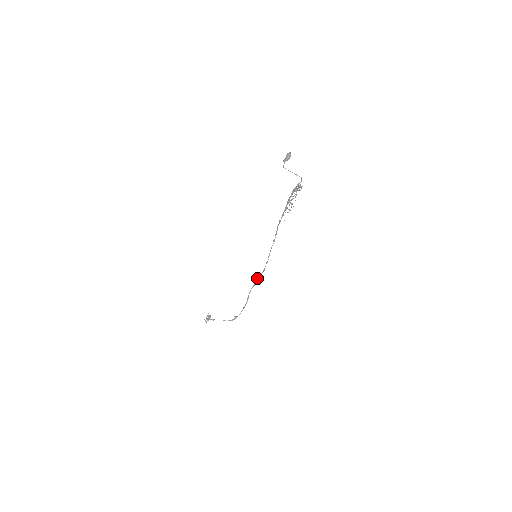
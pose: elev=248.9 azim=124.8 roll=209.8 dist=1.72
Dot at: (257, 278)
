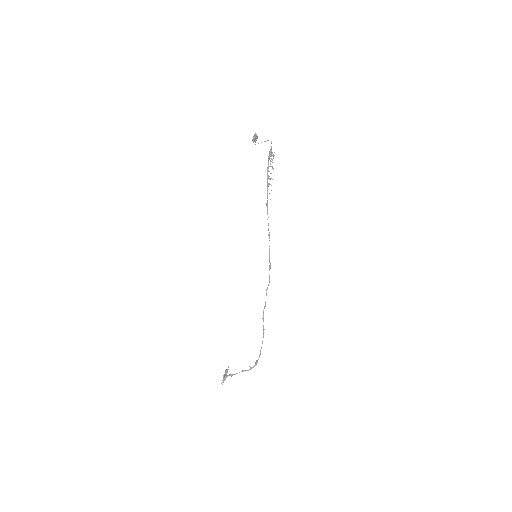
Dot at: occluded
